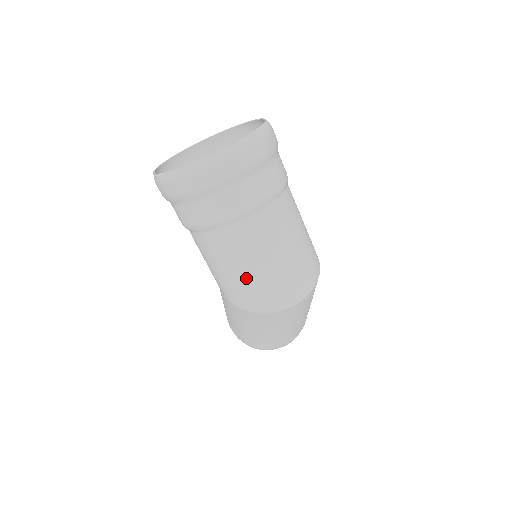
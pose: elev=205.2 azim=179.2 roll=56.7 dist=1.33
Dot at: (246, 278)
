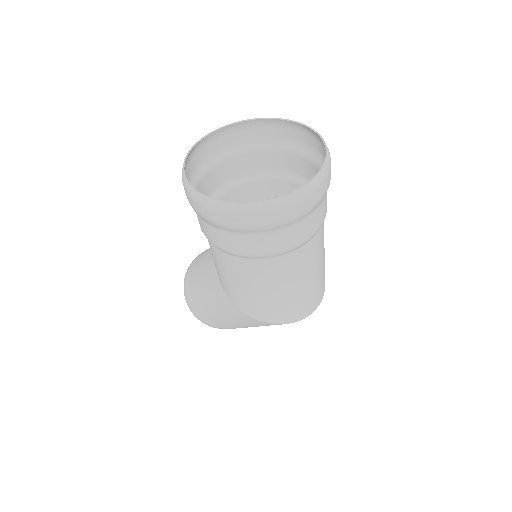
Dot at: (280, 298)
